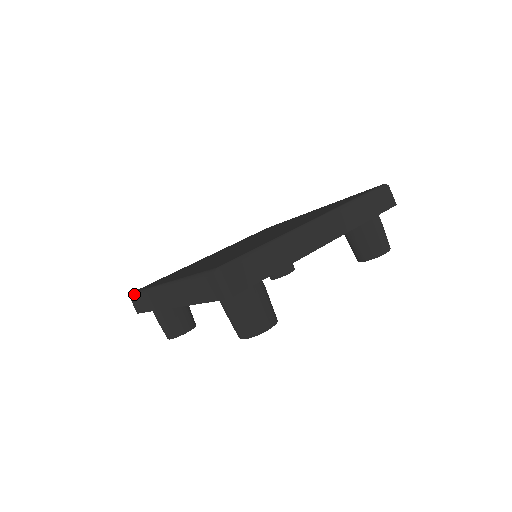
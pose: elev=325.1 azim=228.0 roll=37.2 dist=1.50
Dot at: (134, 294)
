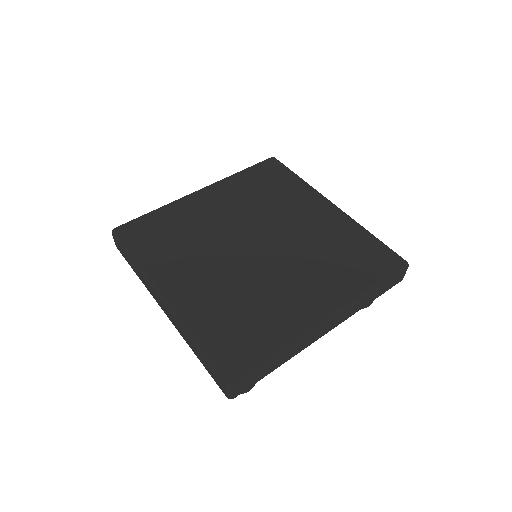
Dot at: (119, 242)
